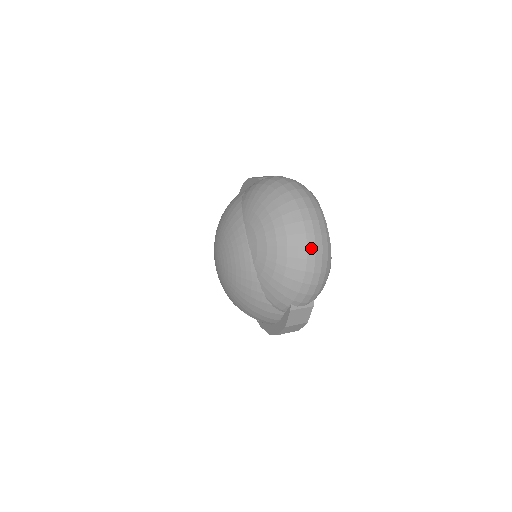
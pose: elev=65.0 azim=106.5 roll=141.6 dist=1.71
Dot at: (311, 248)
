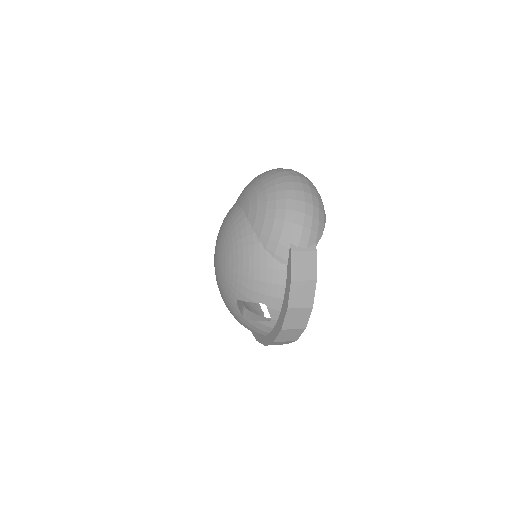
Dot at: (298, 183)
